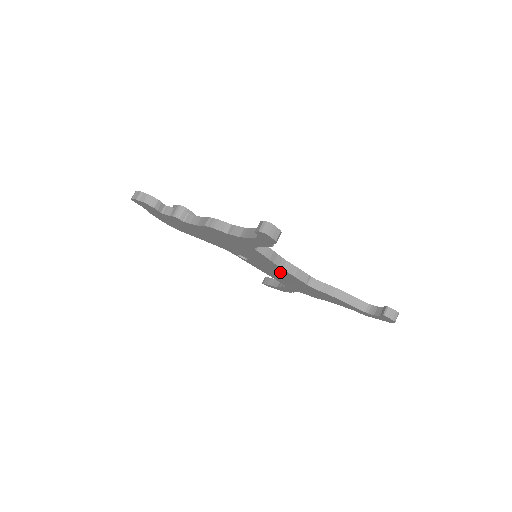
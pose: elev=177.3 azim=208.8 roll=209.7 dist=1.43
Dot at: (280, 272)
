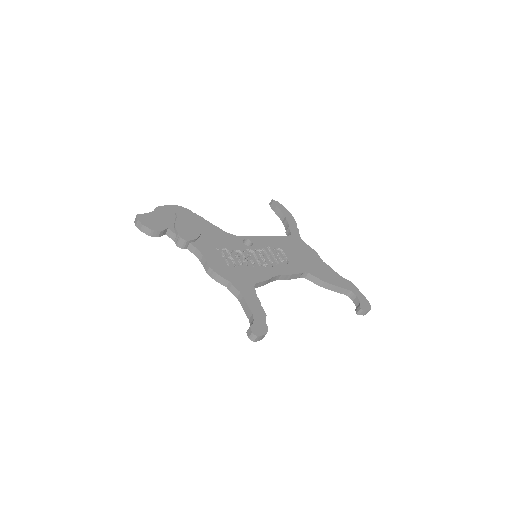
Dot at: occluded
